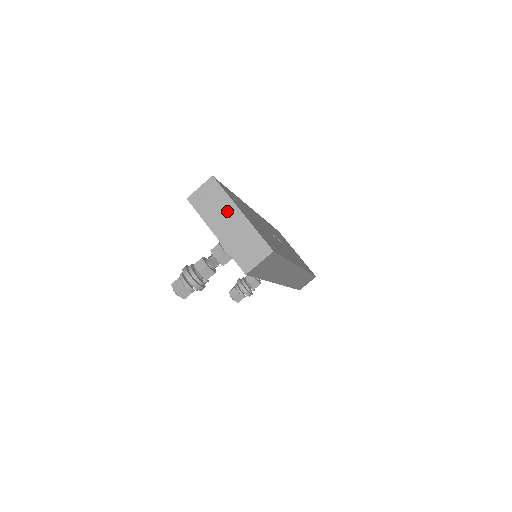
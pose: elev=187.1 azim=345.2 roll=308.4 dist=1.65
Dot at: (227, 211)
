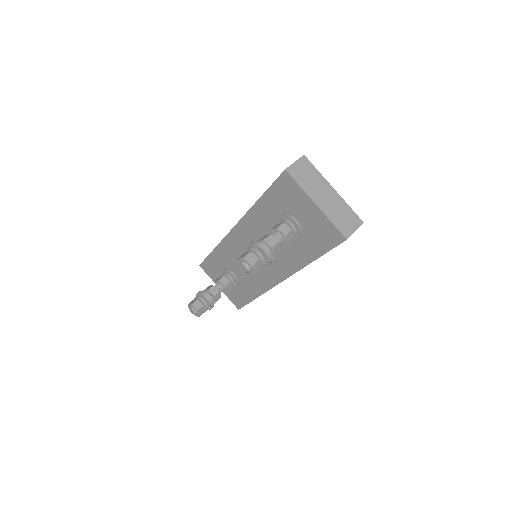
Dot at: (322, 186)
